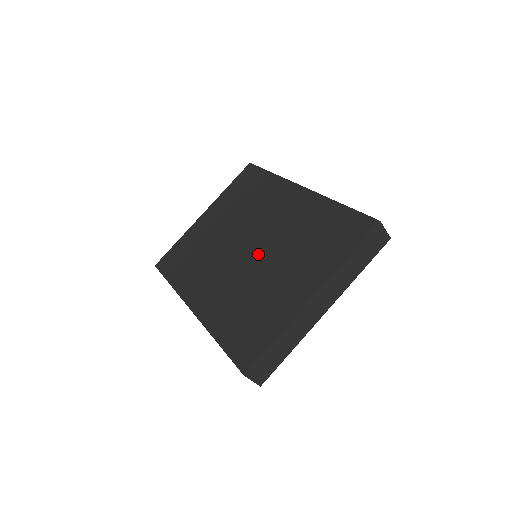
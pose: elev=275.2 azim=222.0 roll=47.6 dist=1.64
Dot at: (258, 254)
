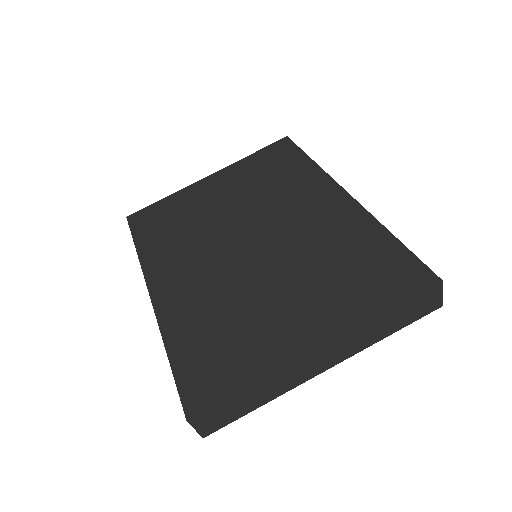
Dot at: (261, 257)
